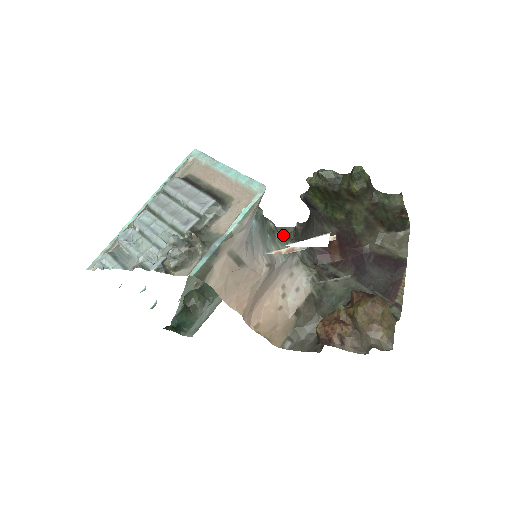
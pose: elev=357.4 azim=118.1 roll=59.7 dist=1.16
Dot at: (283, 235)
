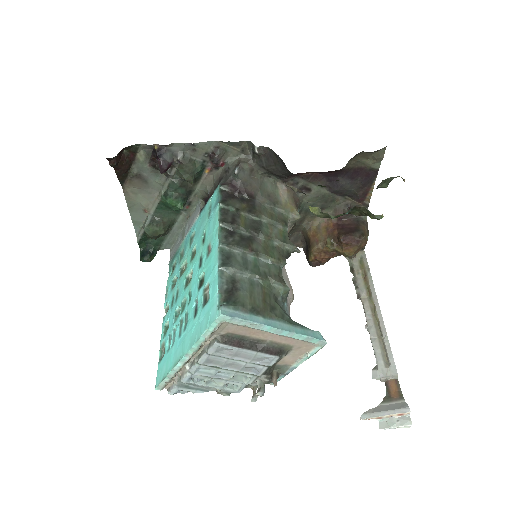
Dot at: (235, 150)
